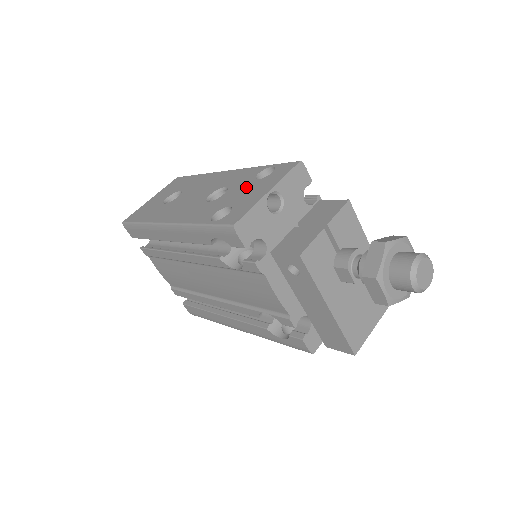
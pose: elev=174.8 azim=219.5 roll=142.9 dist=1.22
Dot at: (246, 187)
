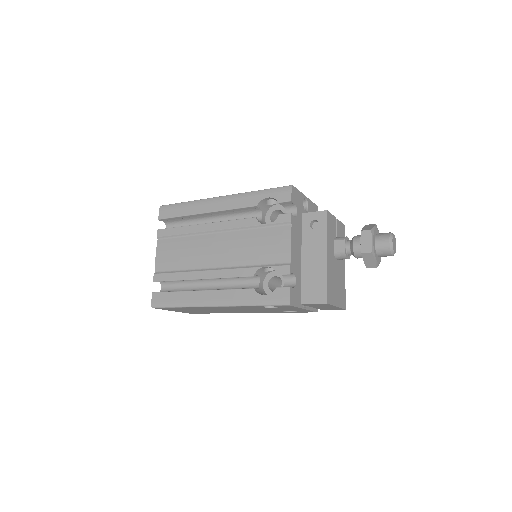
Dot at: occluded
